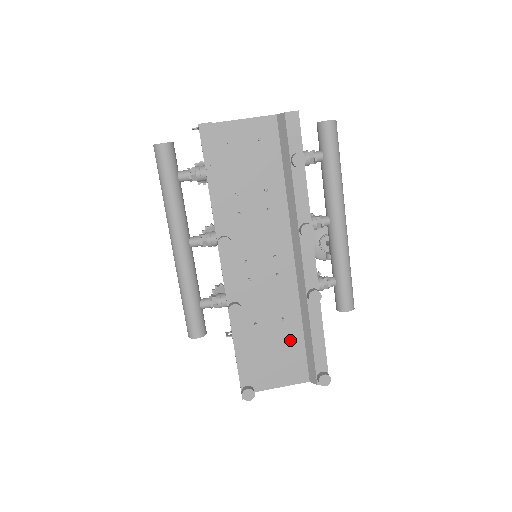
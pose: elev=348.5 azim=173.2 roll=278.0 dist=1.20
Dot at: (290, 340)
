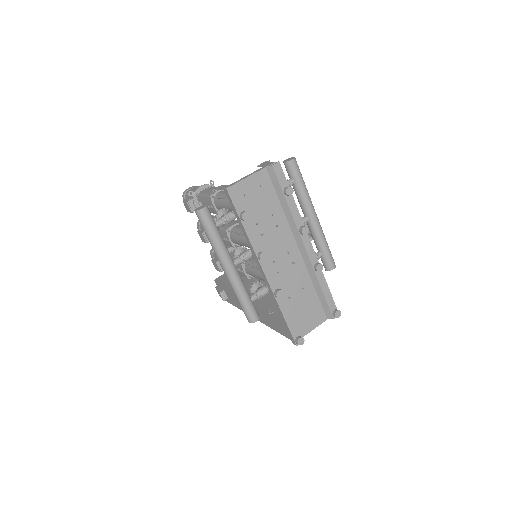
Dot at: (310, 299)
